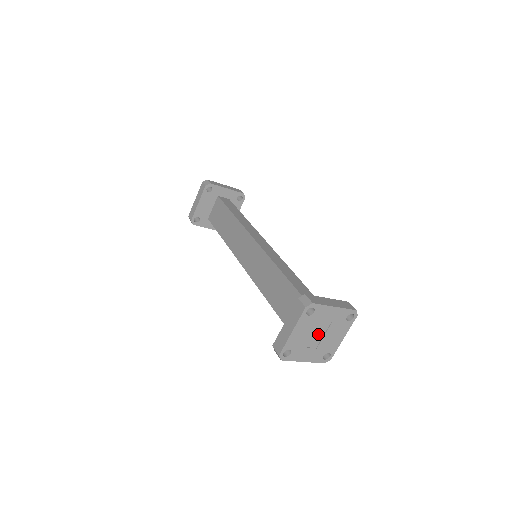
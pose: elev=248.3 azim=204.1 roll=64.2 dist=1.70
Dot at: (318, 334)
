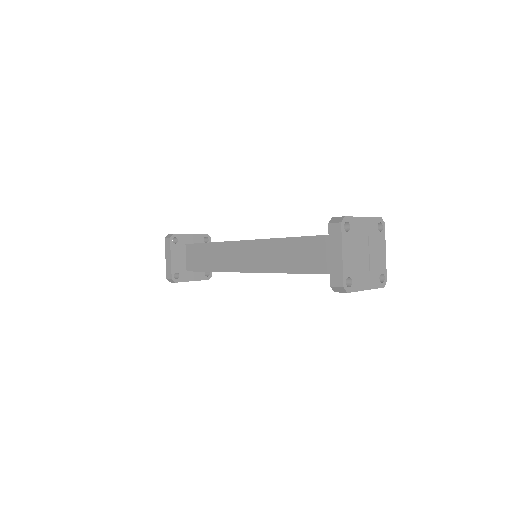
Dot at: (364, 253)
